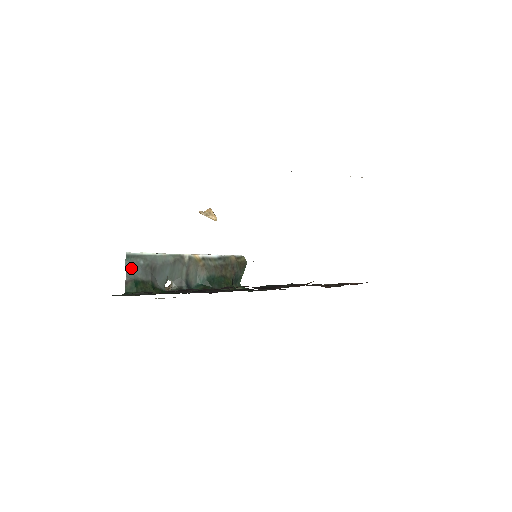
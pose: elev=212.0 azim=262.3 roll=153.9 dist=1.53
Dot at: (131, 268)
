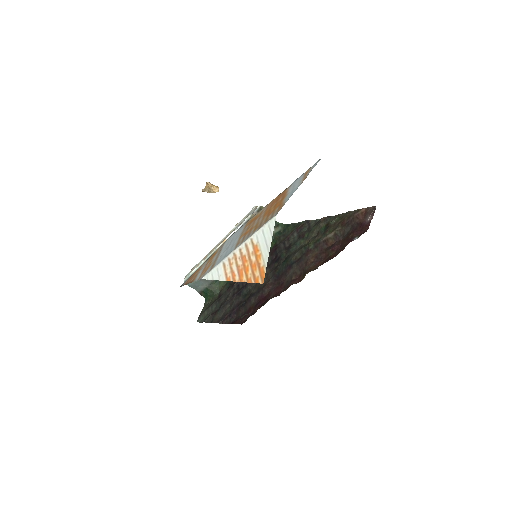
Dot at: (195, 286)
